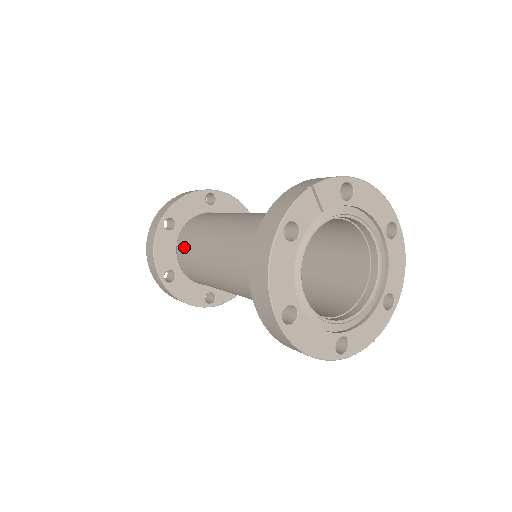
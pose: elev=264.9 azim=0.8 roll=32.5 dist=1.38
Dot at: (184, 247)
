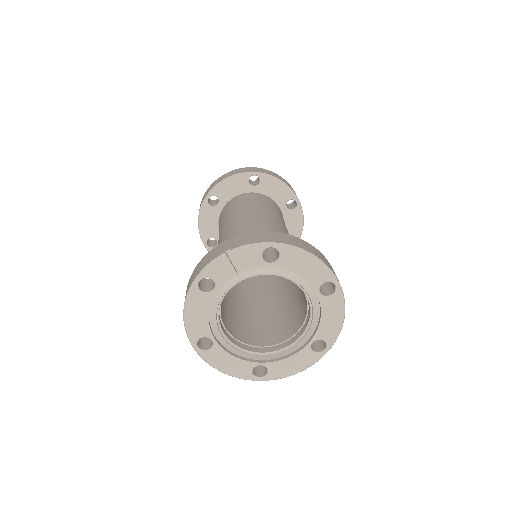
Dot at: occluded
